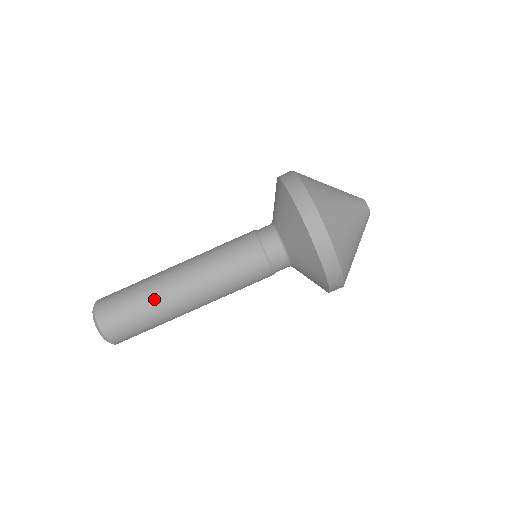
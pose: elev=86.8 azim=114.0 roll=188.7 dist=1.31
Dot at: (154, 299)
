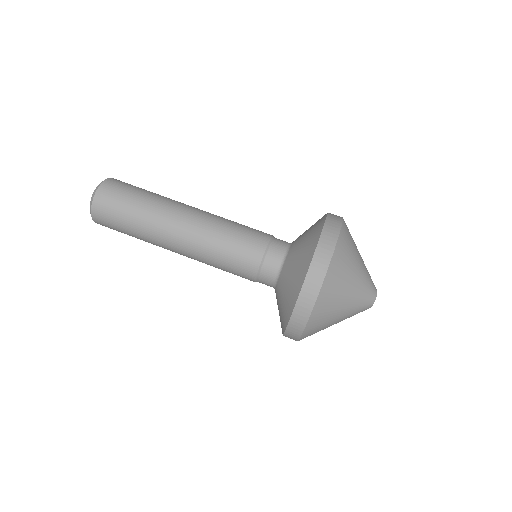
Dot at: (155, 206)
